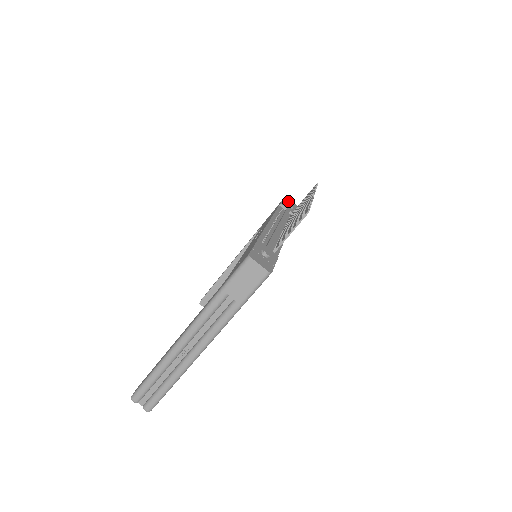
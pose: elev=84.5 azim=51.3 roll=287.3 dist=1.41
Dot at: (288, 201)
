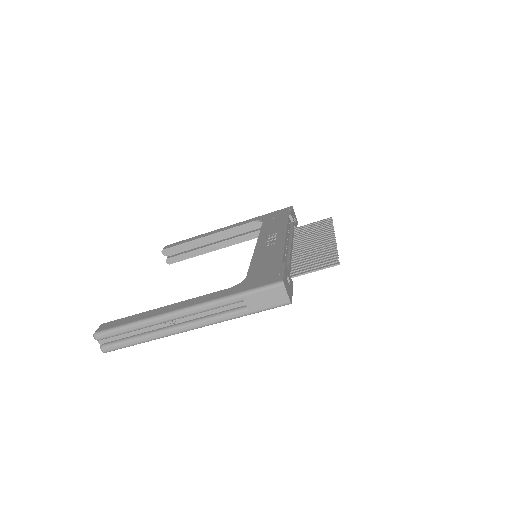
Dot at: (293, 212)
